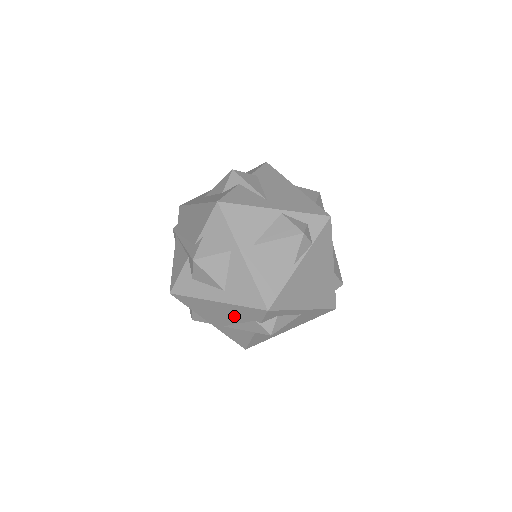
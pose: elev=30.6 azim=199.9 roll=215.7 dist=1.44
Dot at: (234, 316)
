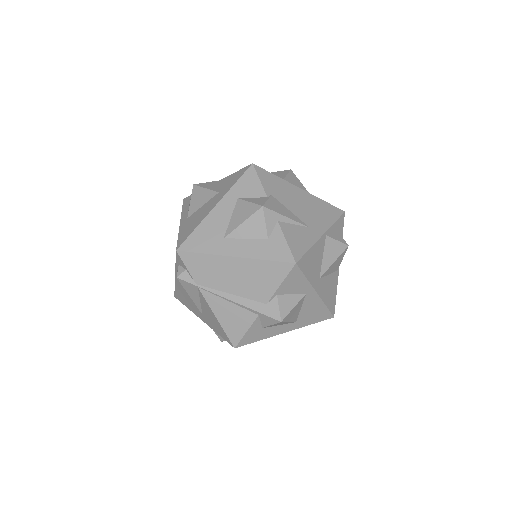
Dot at: occluded
